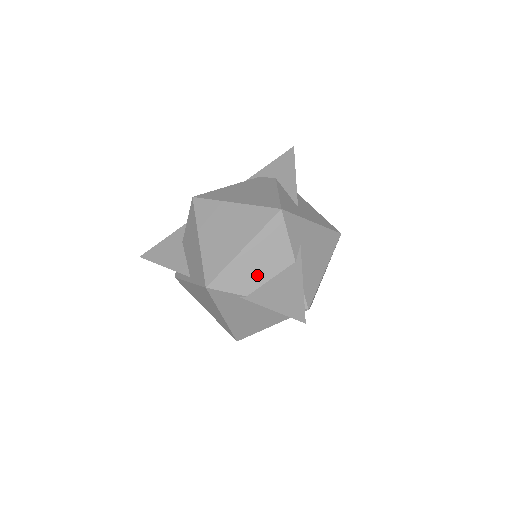
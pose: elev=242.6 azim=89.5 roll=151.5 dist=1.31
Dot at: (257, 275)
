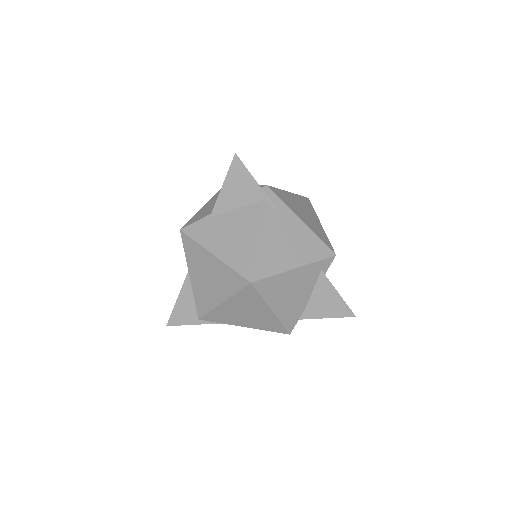
Dot at: occluded
